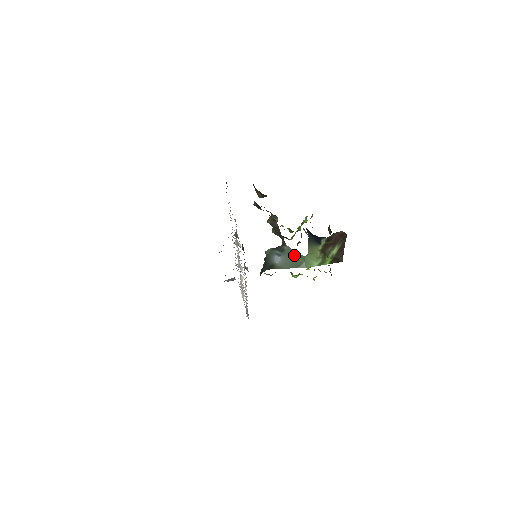
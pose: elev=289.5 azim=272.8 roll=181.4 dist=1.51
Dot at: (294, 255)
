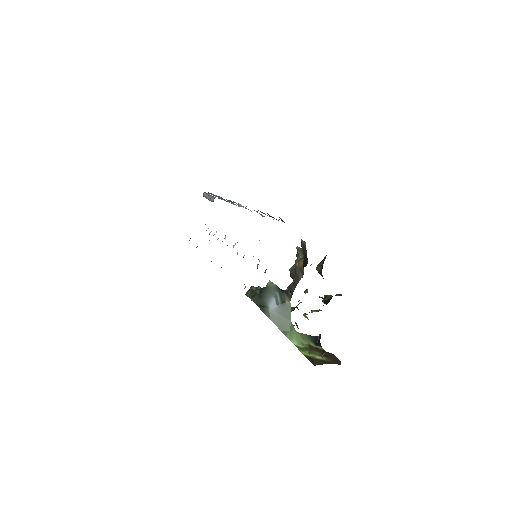
Dot at: (288, 317)
